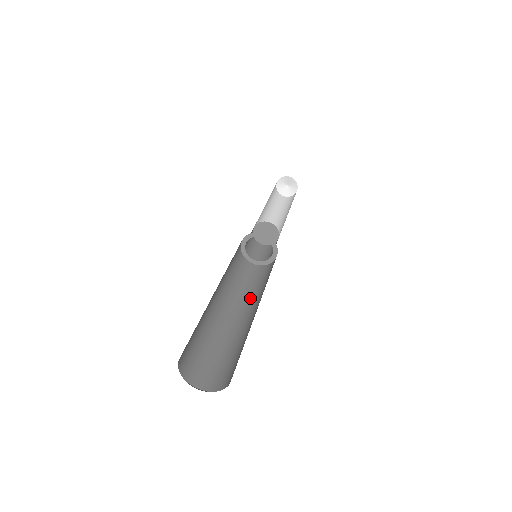
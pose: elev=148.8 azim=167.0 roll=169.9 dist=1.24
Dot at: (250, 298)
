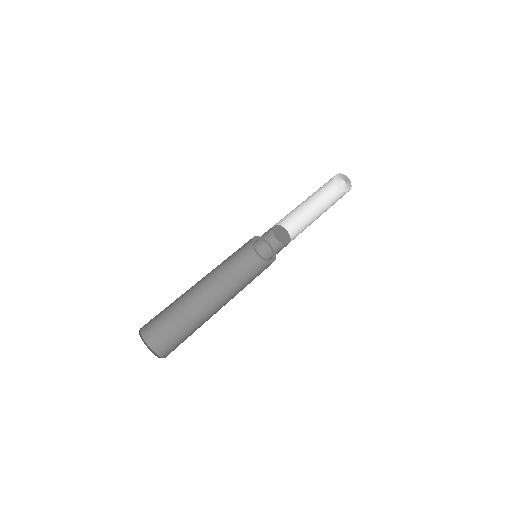
Dot at: (236, 291)
